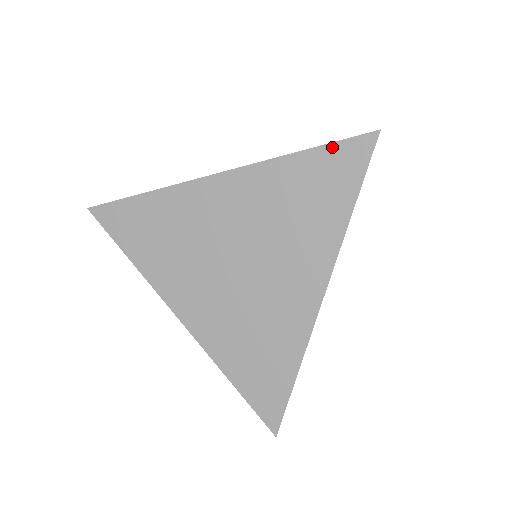
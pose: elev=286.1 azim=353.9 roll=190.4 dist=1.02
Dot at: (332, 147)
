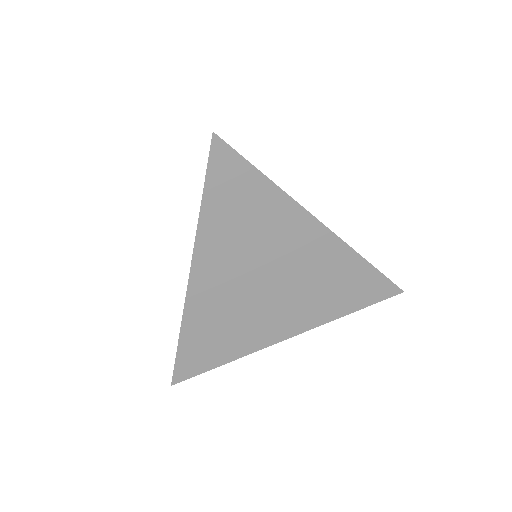
Dot at: (381, 277)
